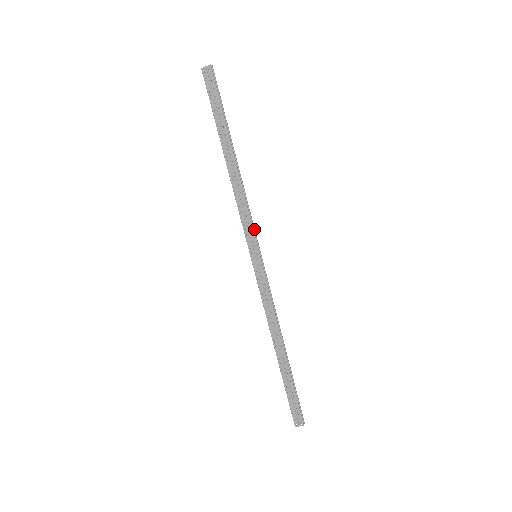
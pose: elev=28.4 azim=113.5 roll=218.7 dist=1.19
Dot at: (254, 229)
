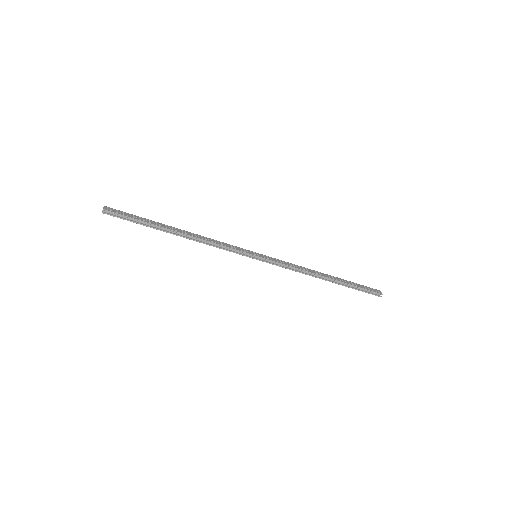
Dot at: (237, 251)
